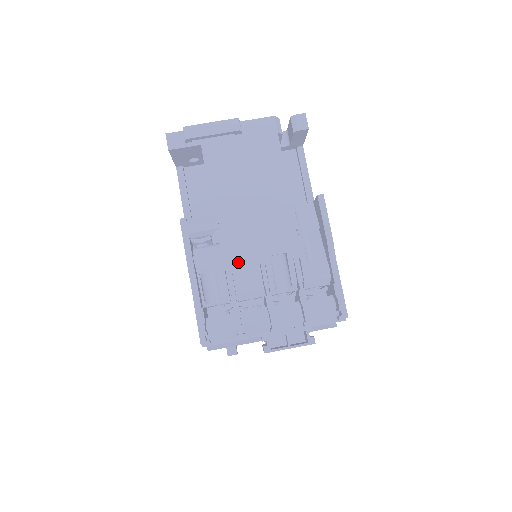
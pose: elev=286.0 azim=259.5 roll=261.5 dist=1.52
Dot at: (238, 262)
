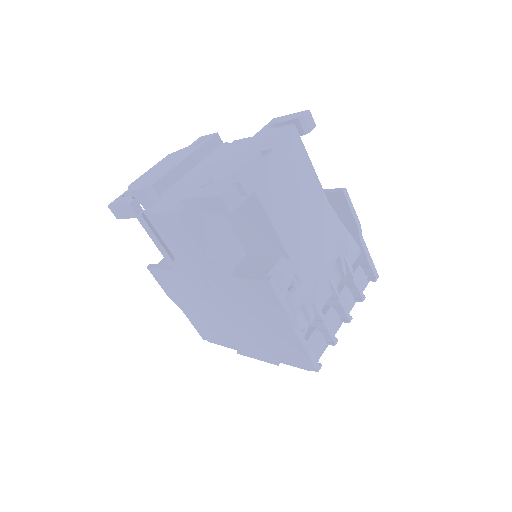
Dot at: (317, 287)
